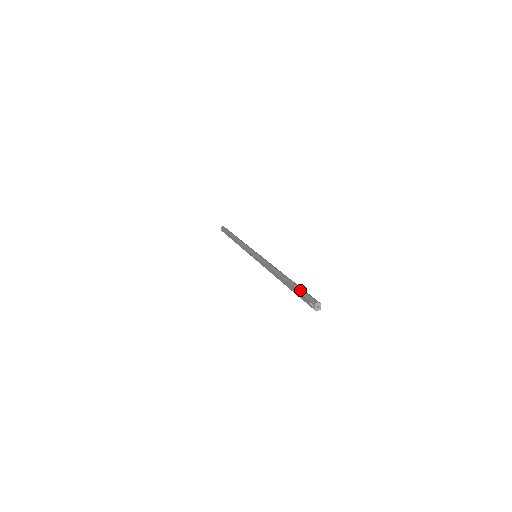
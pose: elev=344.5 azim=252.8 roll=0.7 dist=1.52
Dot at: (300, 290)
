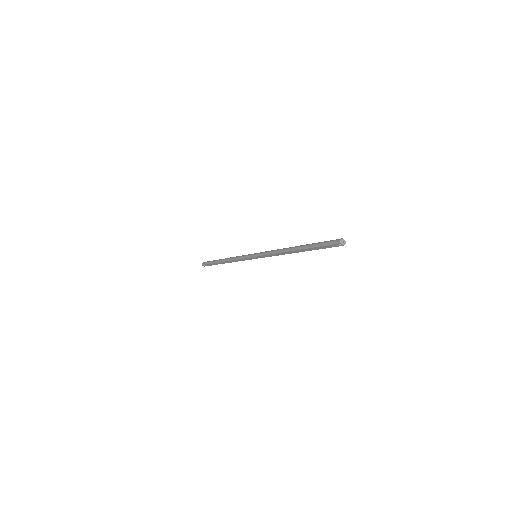
Dot at: (319, 245)
